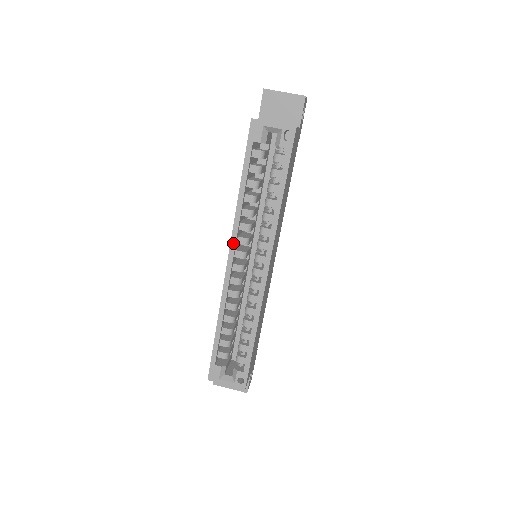
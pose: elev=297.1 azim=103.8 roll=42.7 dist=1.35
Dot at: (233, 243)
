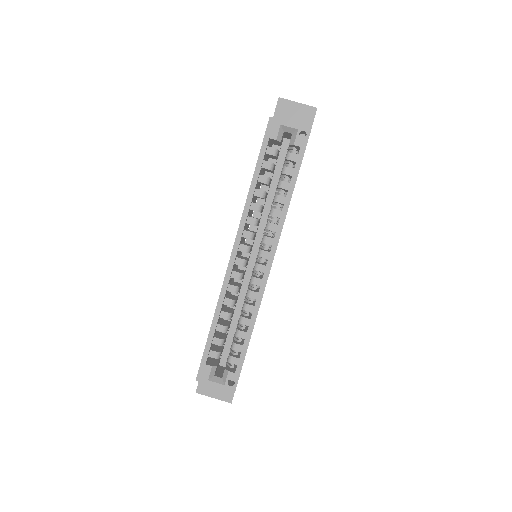
Dot at: (239, 235)
